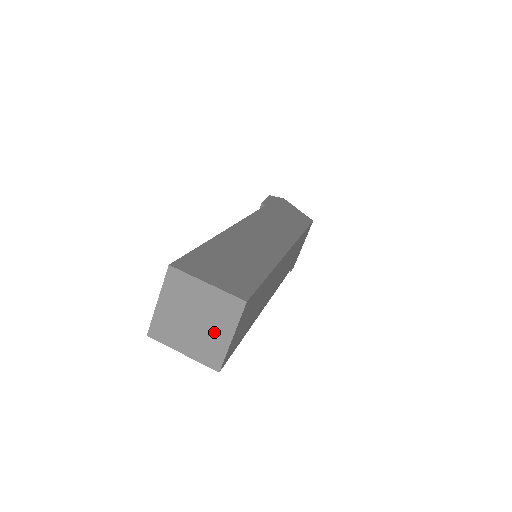
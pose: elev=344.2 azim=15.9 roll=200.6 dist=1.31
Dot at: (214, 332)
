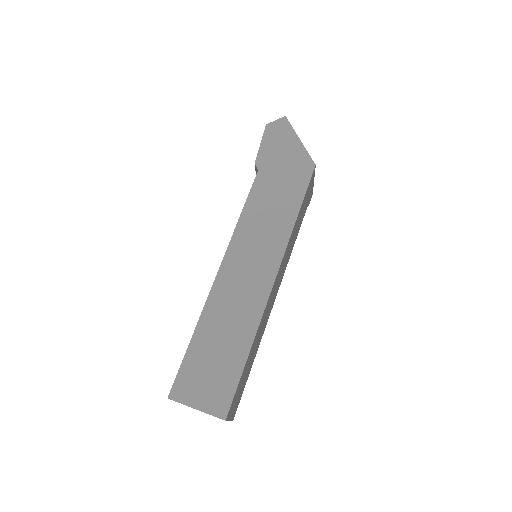
Dot at: occluded
